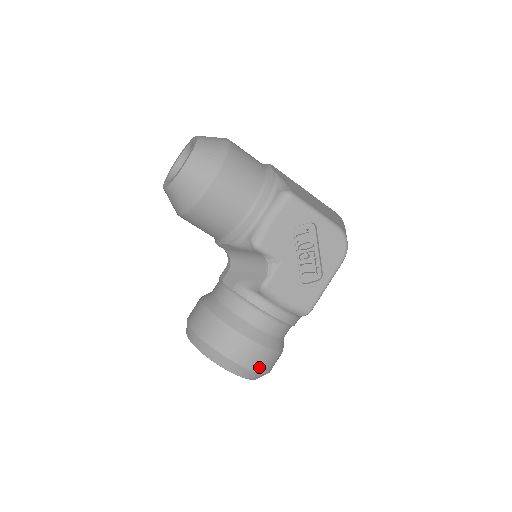
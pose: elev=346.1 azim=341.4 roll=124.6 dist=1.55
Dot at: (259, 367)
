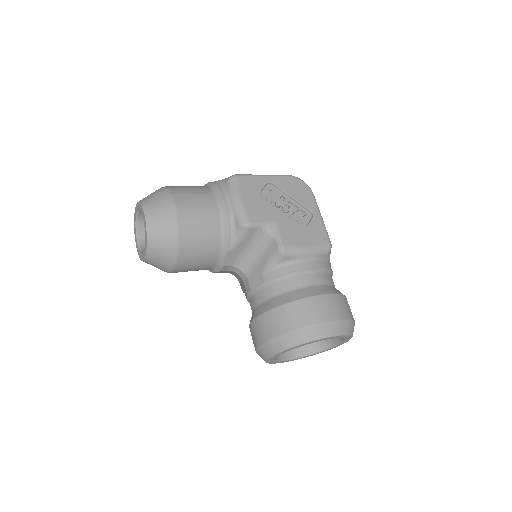
Dot at: (342, 314)
